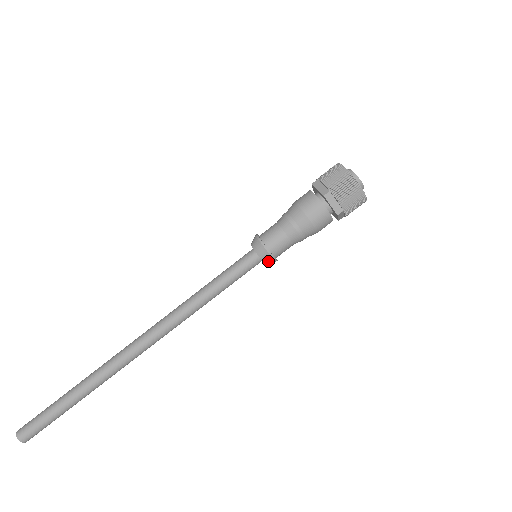
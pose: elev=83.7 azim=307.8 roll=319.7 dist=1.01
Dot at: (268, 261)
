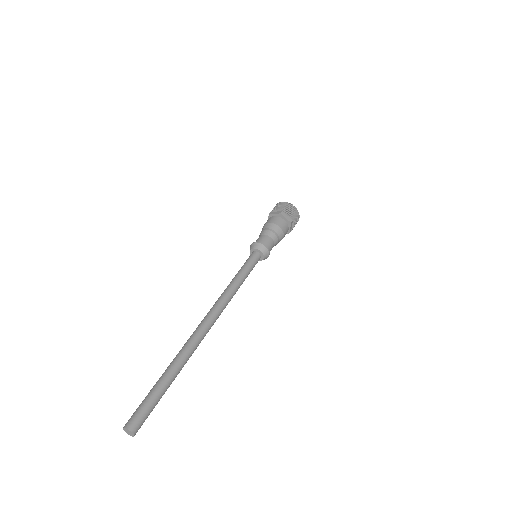
Dot at: (266, 254)
